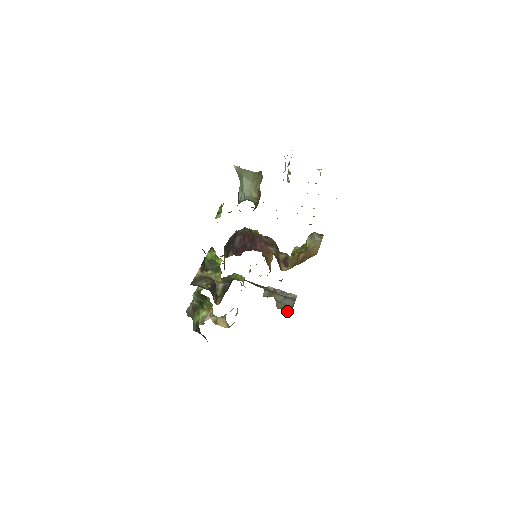
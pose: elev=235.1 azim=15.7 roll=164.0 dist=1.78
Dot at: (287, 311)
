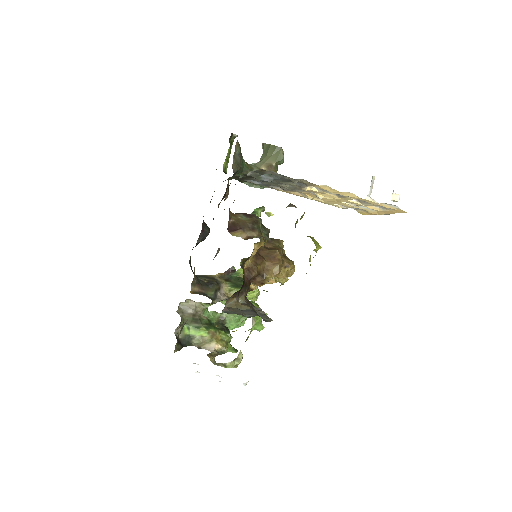
Dot at: (230, 311)
